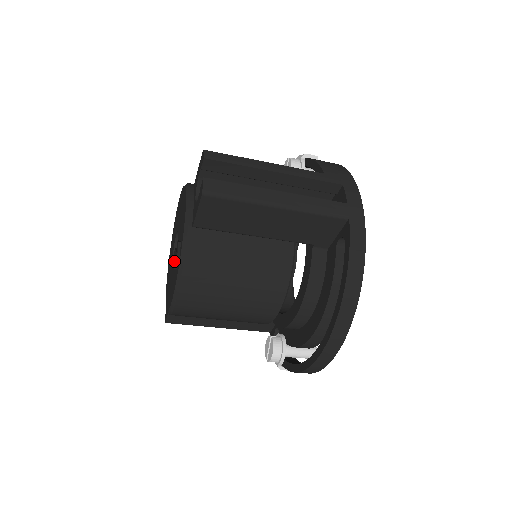
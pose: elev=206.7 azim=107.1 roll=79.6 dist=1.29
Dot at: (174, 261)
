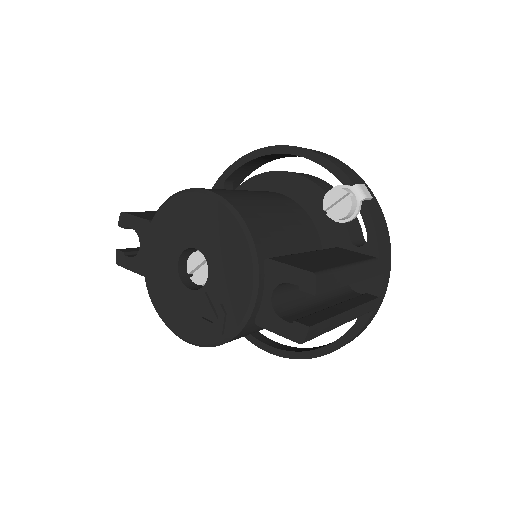
Dot at: (191, 290)
